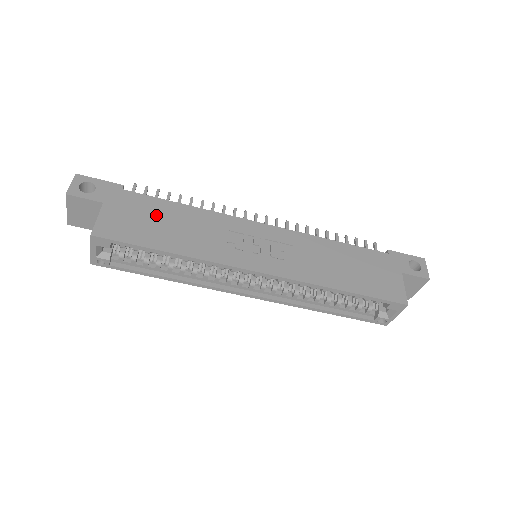
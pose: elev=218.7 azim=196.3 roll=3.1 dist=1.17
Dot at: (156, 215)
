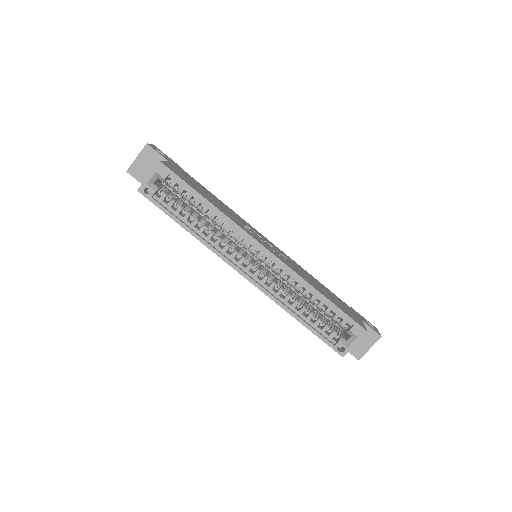
Dot at: (200, 187)
